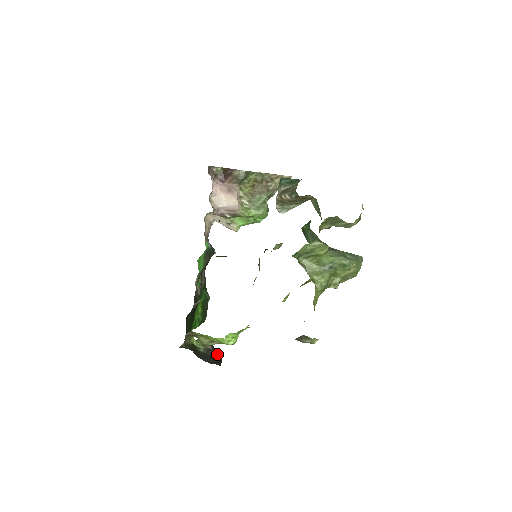
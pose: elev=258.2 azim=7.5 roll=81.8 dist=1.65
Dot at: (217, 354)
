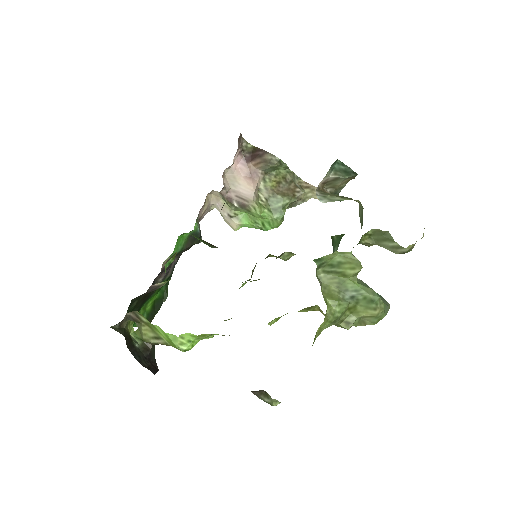
Dot at: (155, 360)
